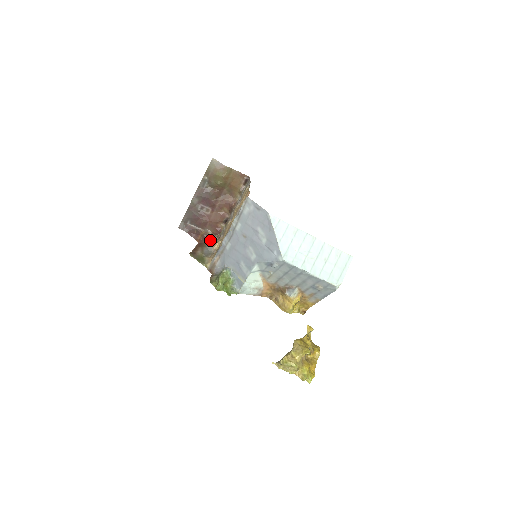
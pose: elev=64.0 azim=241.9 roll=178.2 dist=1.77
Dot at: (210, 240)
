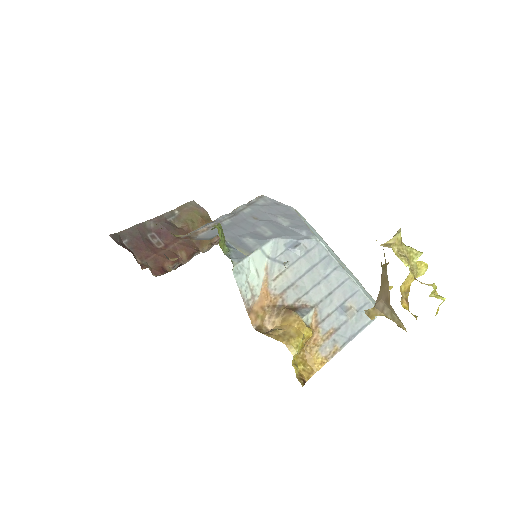
Dot at: occluded
